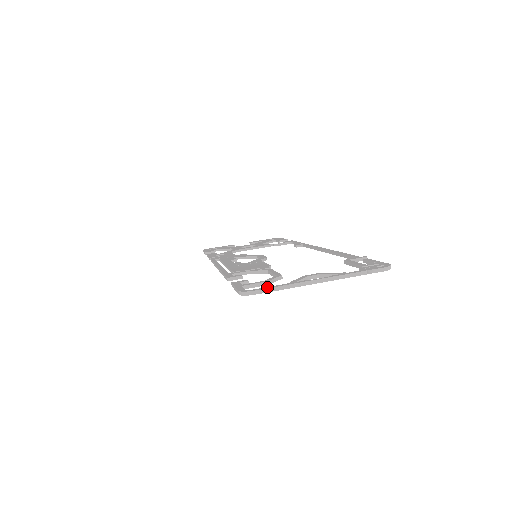
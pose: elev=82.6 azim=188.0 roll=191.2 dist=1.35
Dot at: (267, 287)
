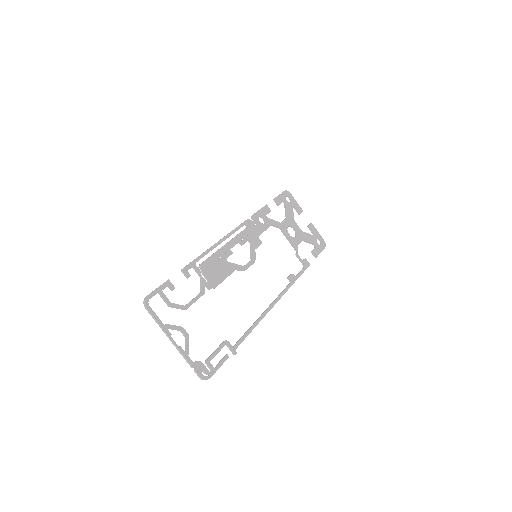
Dot at: (154, 313)
